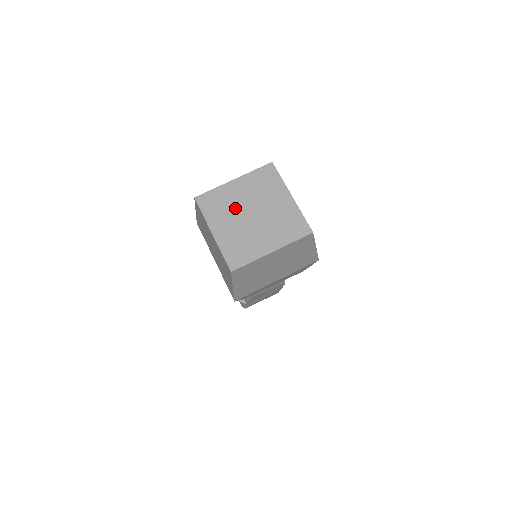
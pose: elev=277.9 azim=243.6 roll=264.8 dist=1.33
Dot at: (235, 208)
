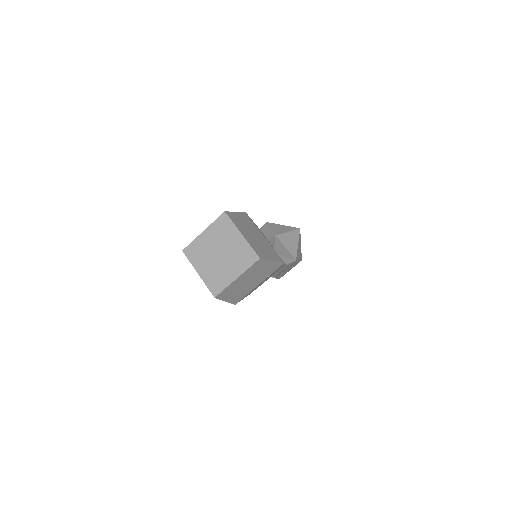
Dot at: (208, 252)
